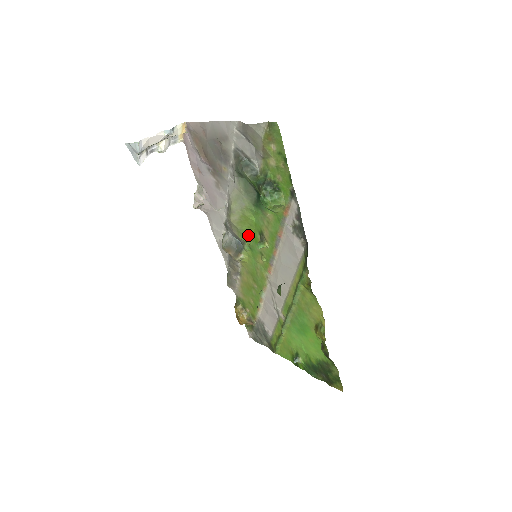
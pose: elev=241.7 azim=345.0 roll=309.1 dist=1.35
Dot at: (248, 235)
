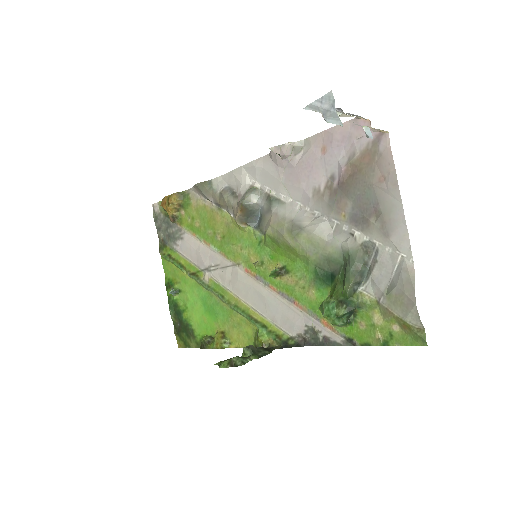
Dot at: (275, 247)
